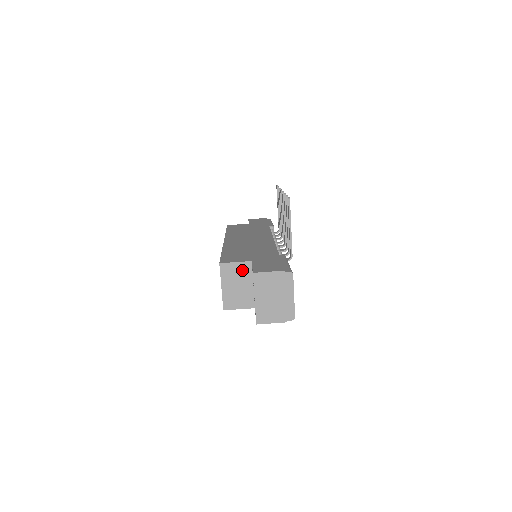
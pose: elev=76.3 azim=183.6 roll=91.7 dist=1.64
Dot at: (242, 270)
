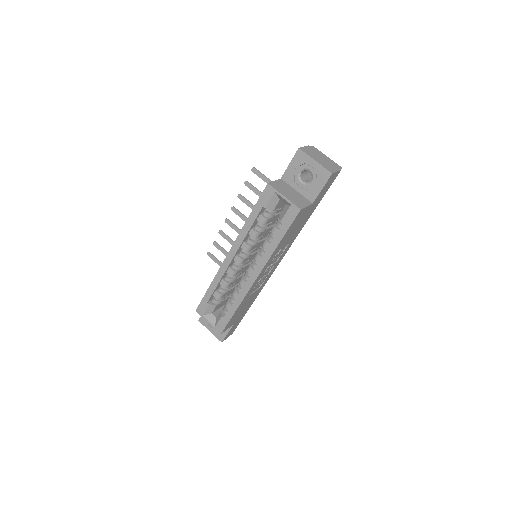
Dot at: (282, 184)
